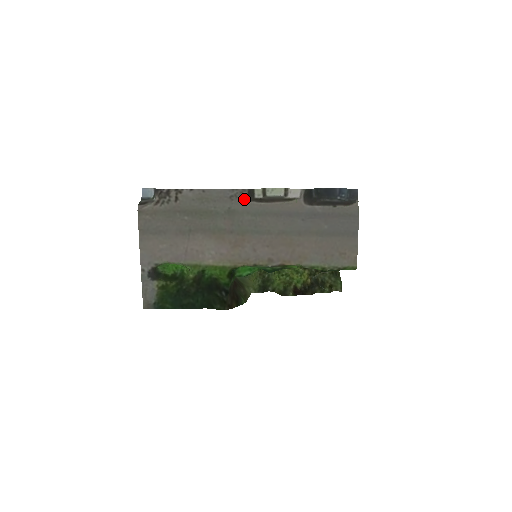
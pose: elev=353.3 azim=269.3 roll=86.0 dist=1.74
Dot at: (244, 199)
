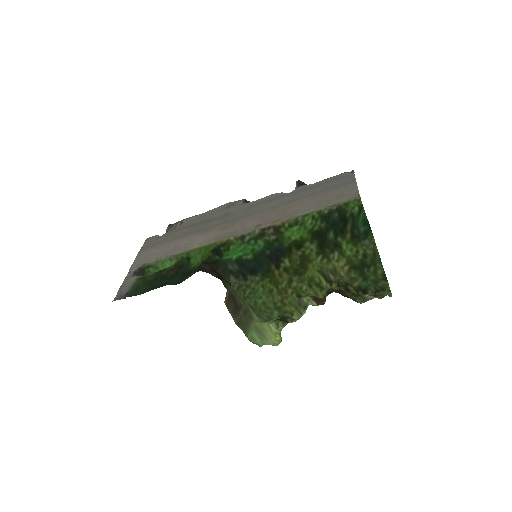
Dot at: (240, 204)
